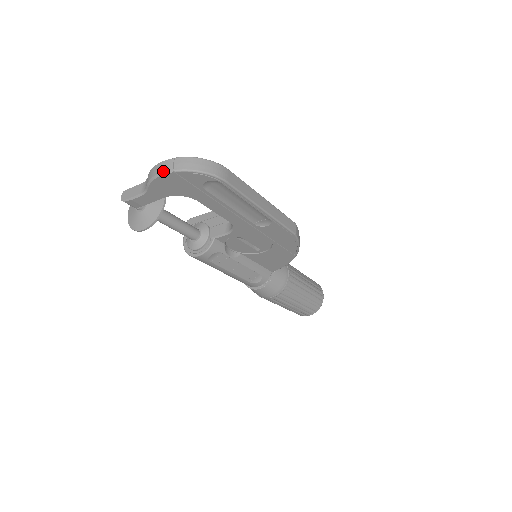
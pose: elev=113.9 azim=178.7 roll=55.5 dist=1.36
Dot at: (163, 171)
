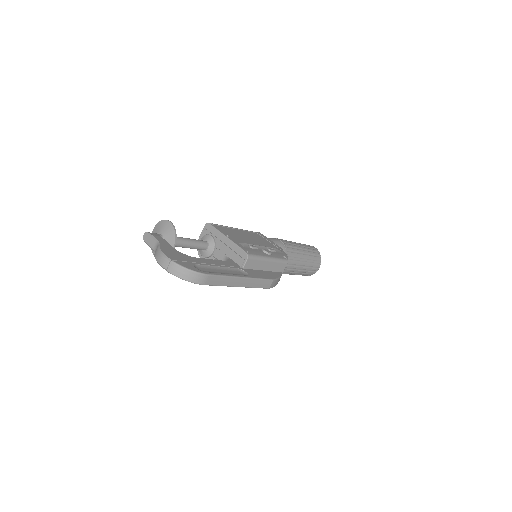
Dot at: (161, 265)
